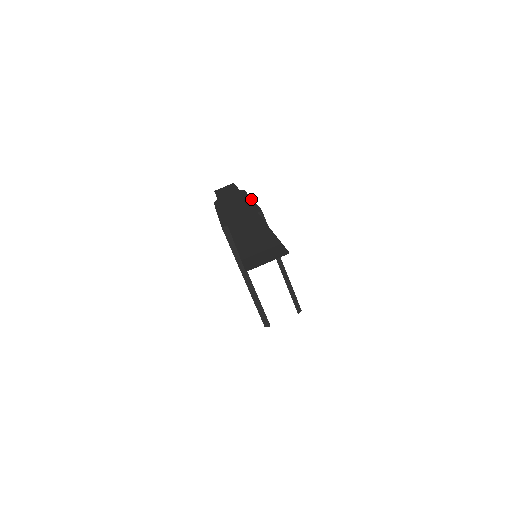
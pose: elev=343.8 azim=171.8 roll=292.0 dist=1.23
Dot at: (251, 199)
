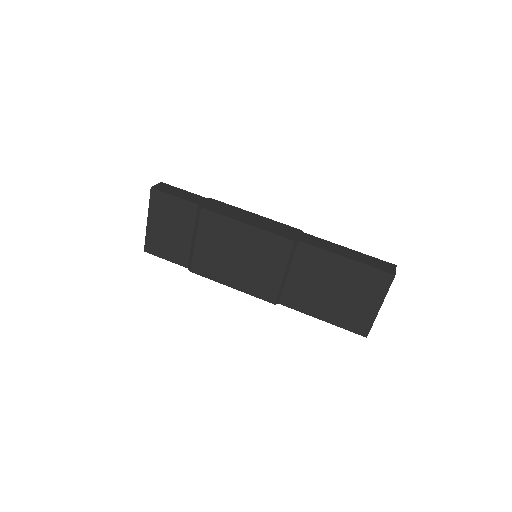
Dot at: (259, 215)
